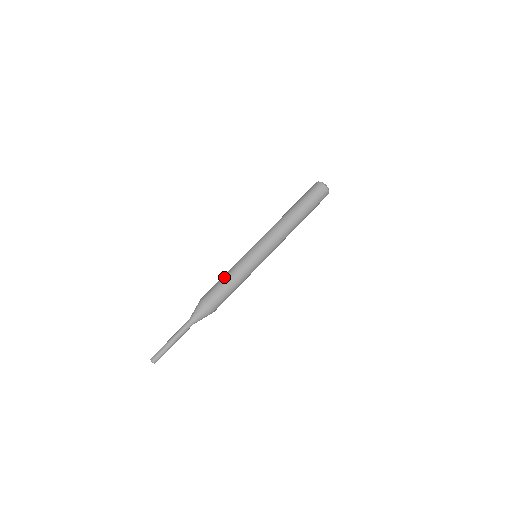
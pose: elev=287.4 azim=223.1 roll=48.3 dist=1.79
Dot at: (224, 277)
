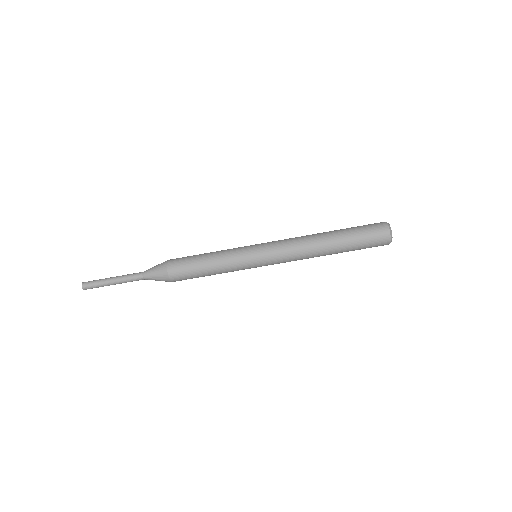
Dot at: (205, 260)
